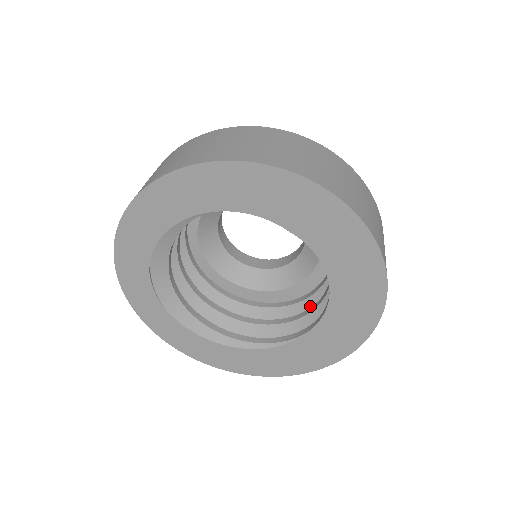
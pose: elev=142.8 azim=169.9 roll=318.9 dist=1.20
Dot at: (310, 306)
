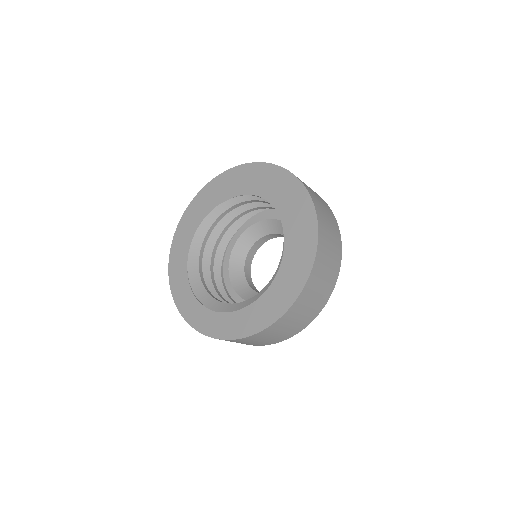
Dot at: occluded
